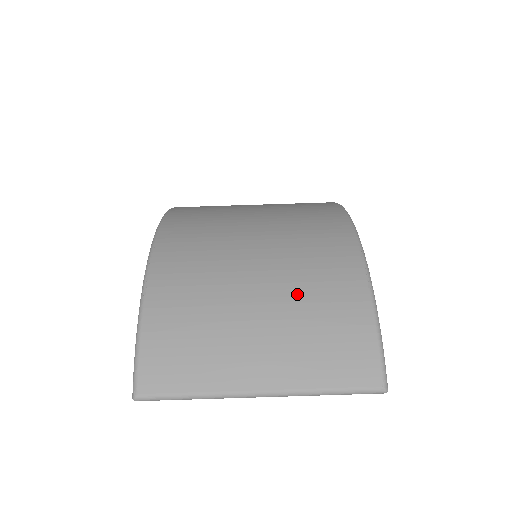
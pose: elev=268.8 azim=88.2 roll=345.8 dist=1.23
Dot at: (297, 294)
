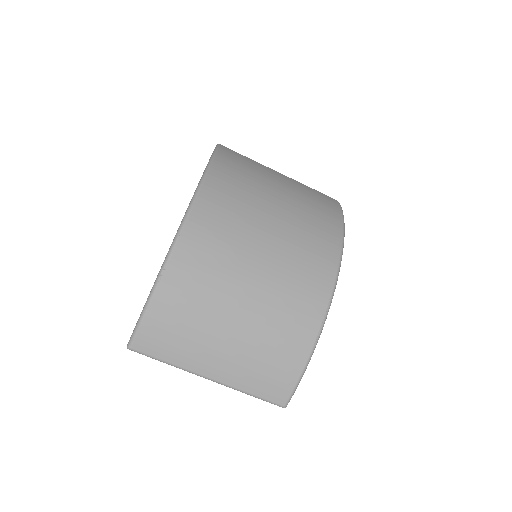
Dot at: (265, 329)
